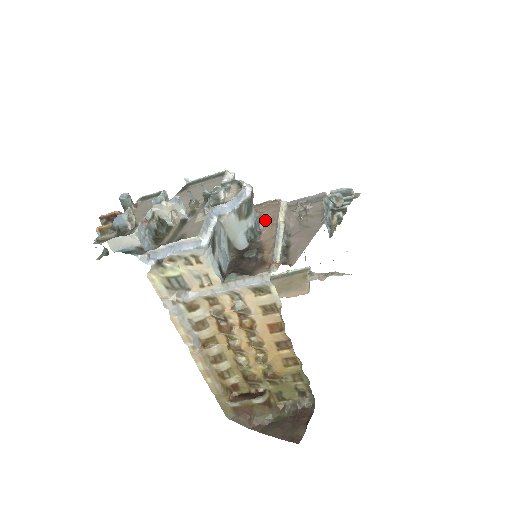
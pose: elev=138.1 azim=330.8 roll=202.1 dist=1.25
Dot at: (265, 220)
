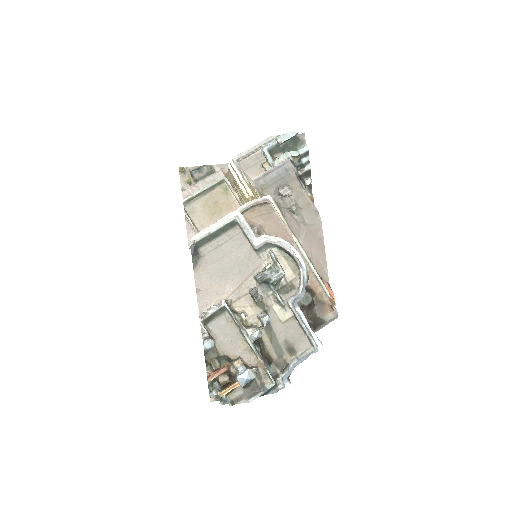
Dot at: occluded
